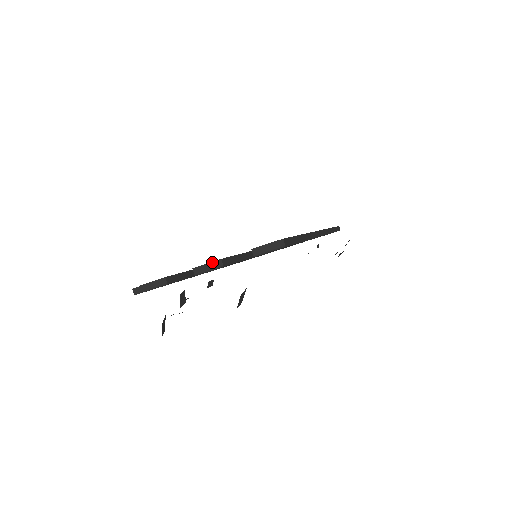
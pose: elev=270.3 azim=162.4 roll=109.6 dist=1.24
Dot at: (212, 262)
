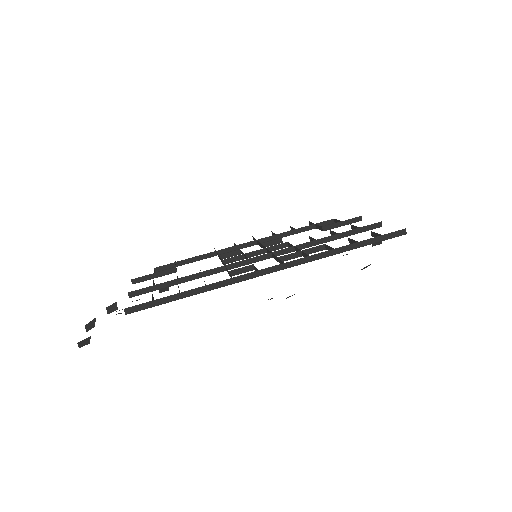
Dot at: occluded
